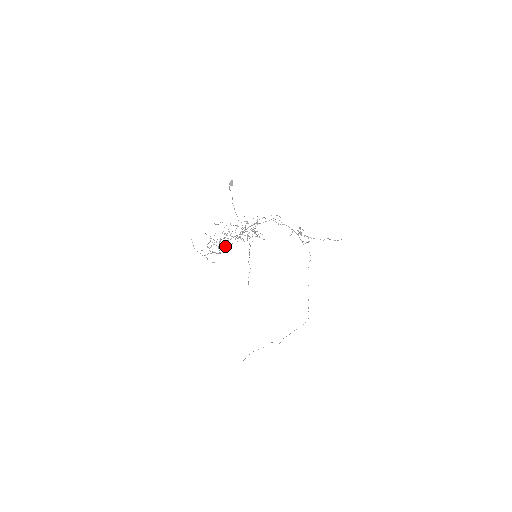
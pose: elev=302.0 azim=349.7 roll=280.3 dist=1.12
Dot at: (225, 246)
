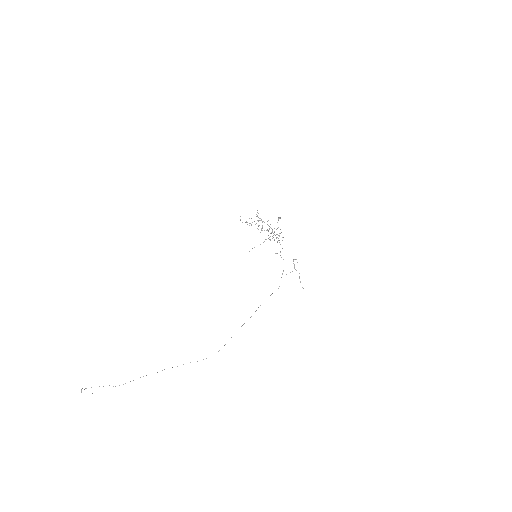
Dot at: occluded
